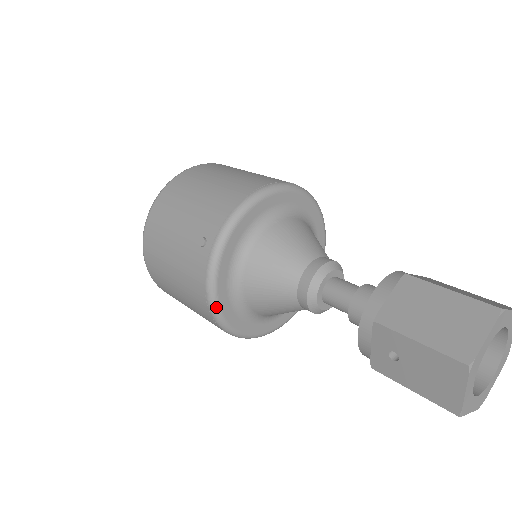
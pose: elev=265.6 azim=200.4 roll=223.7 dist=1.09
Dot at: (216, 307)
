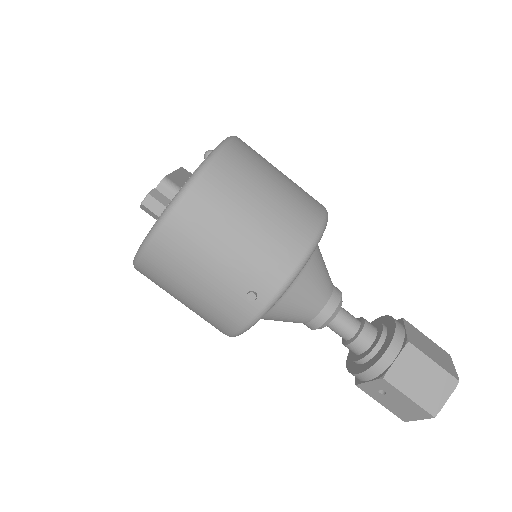
Dot at: occluded
